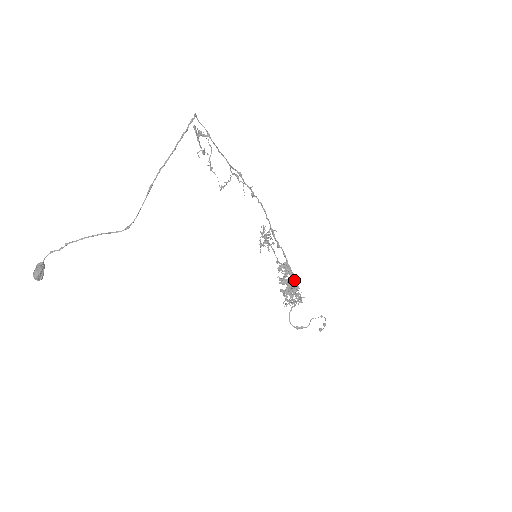
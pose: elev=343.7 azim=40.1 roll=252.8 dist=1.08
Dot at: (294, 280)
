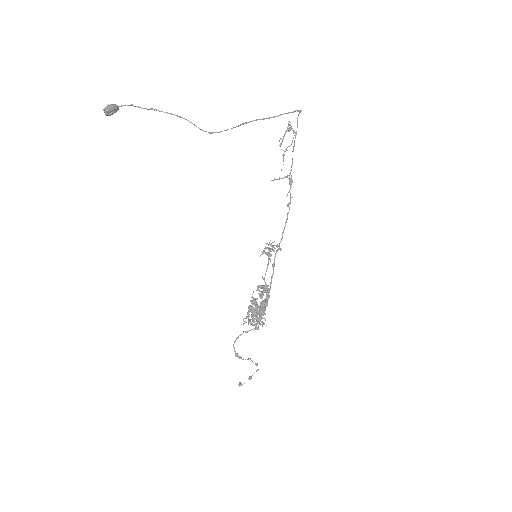
Dot at: (266, 304)
